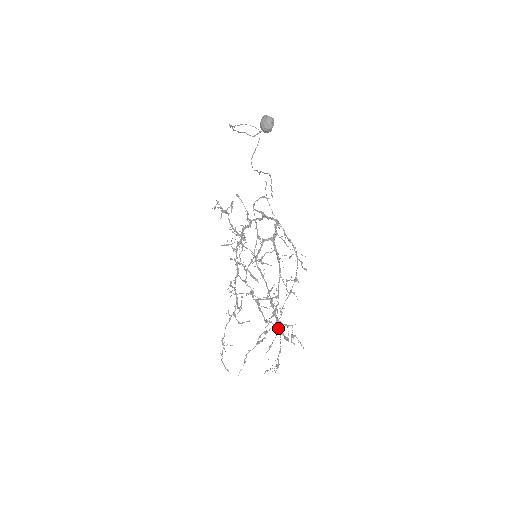
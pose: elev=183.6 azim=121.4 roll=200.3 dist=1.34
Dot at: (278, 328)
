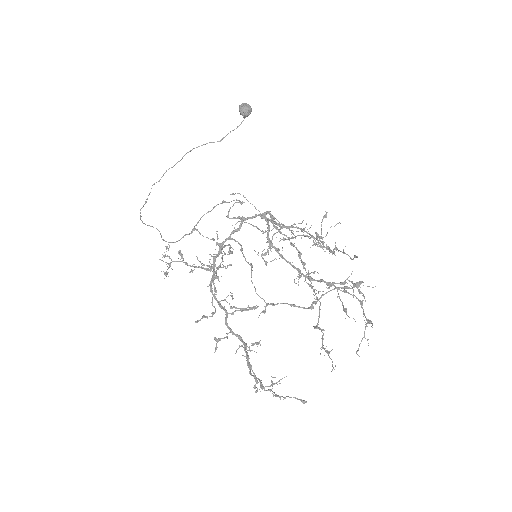
Dot at: (337, 289)
